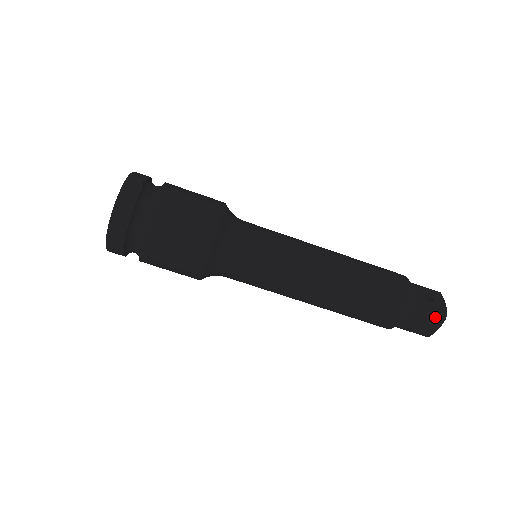
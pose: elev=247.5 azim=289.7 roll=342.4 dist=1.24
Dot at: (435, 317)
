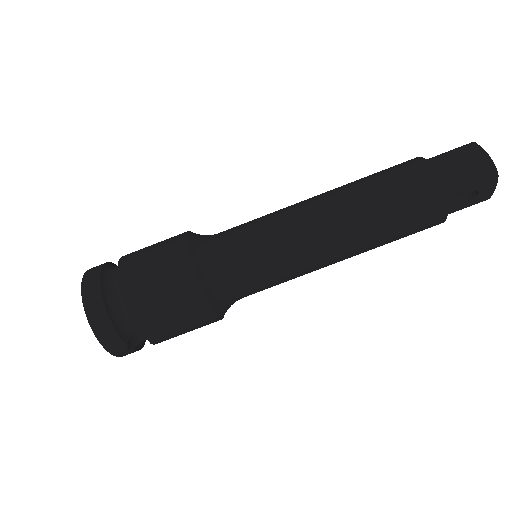
Dot at: (464, 149)
